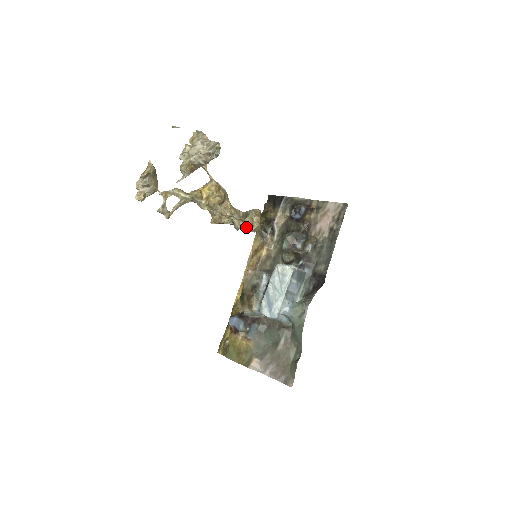
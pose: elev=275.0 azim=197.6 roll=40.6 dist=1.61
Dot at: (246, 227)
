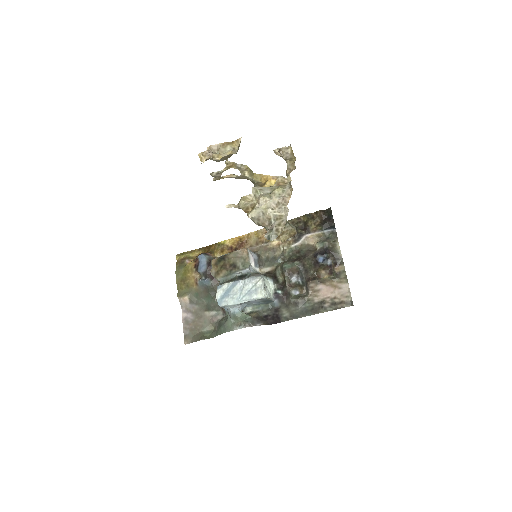
Dot at: occluded
